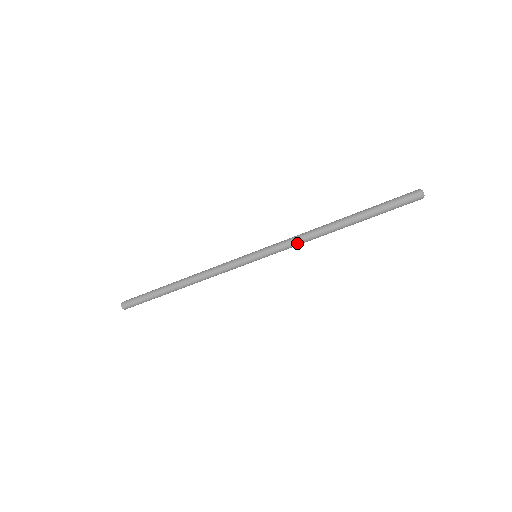
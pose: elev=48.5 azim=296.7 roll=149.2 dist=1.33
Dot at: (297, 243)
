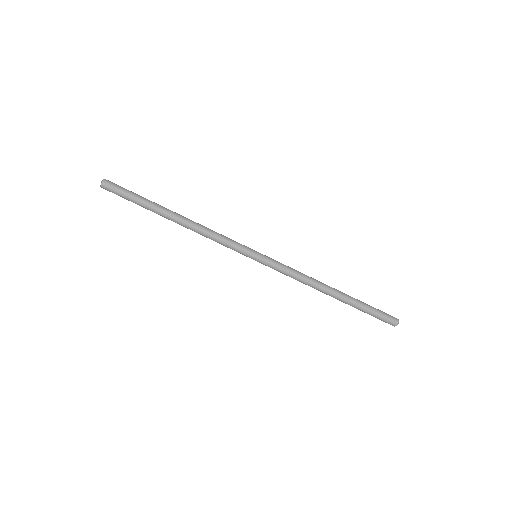
Dot at: (296, 275)
